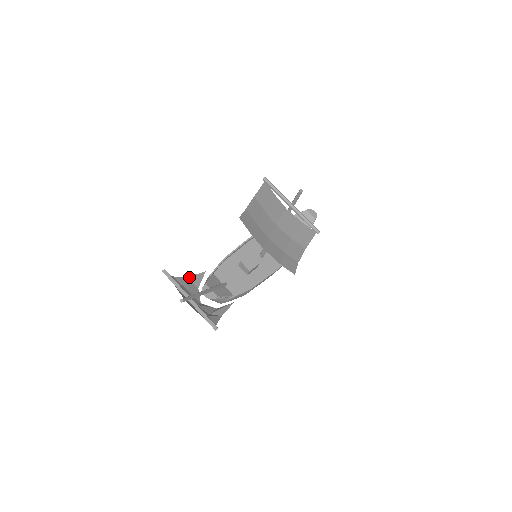
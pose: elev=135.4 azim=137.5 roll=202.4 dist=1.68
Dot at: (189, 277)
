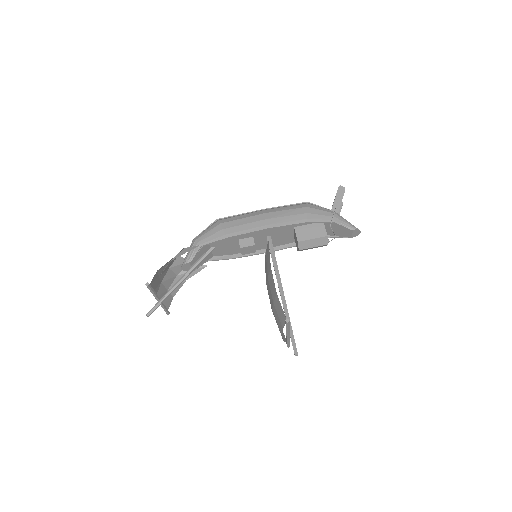
Dot at: occluded
